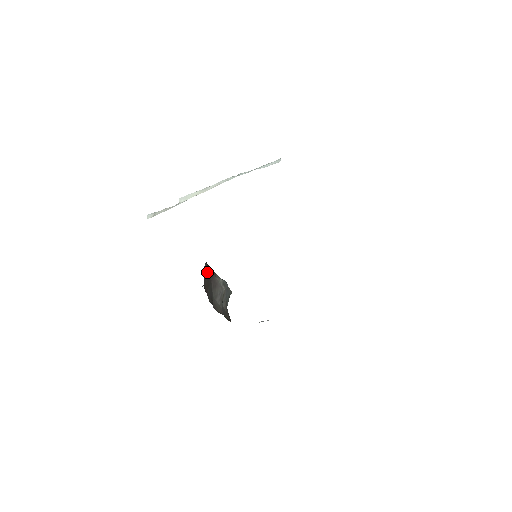
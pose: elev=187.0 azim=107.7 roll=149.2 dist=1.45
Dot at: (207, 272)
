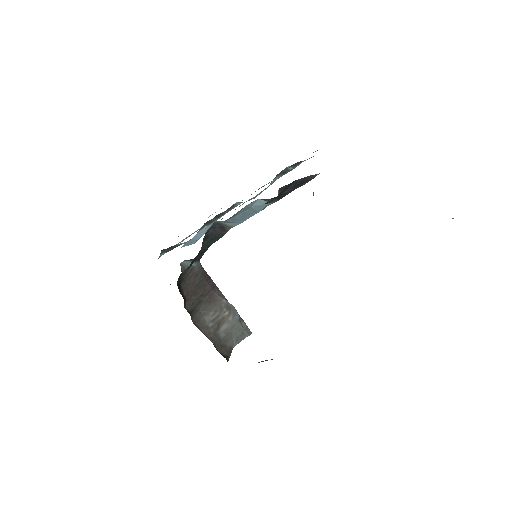
Dot at: (199, 278)
